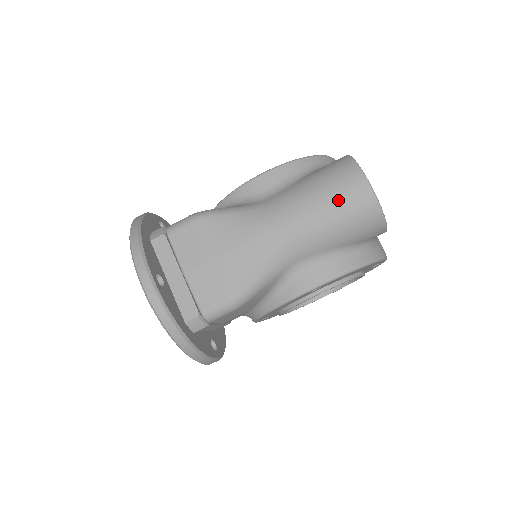
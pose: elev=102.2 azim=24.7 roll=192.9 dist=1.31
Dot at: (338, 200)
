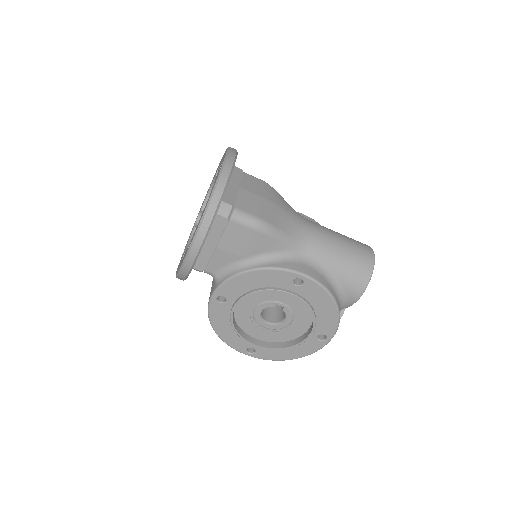
Dot at: (353, 245)
